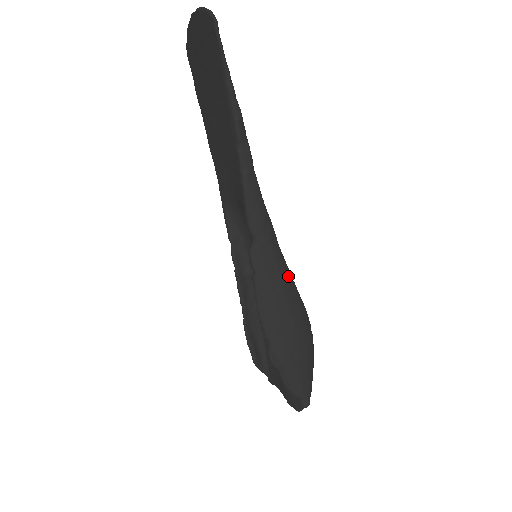
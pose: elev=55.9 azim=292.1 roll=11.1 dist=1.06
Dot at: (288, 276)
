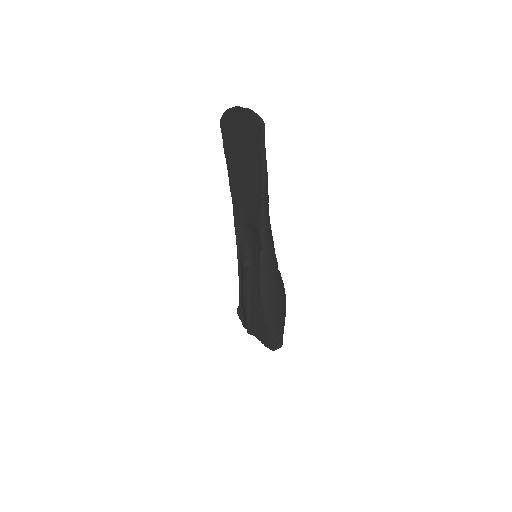
Dot at: occluded
